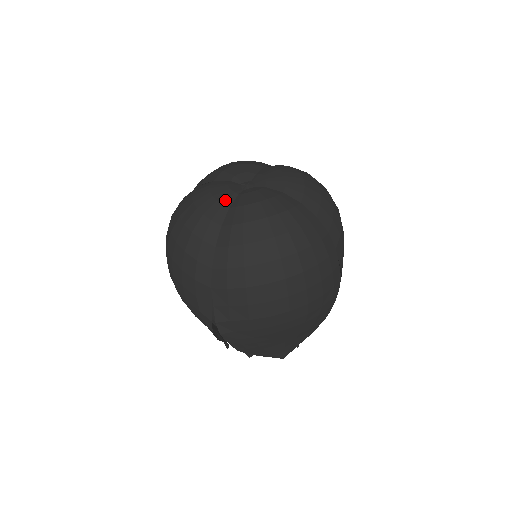
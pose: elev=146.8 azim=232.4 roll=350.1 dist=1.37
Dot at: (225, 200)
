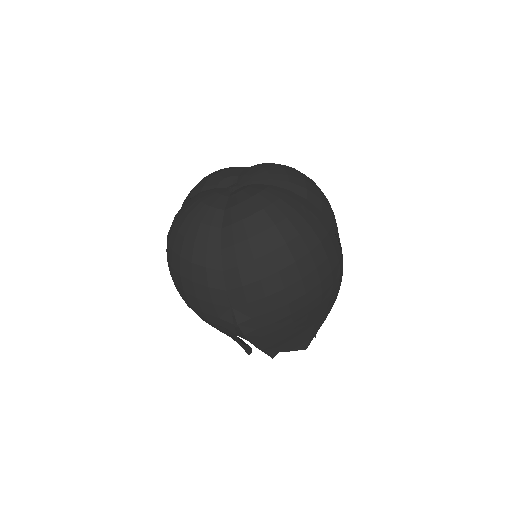
Dot at: (218, 204)
